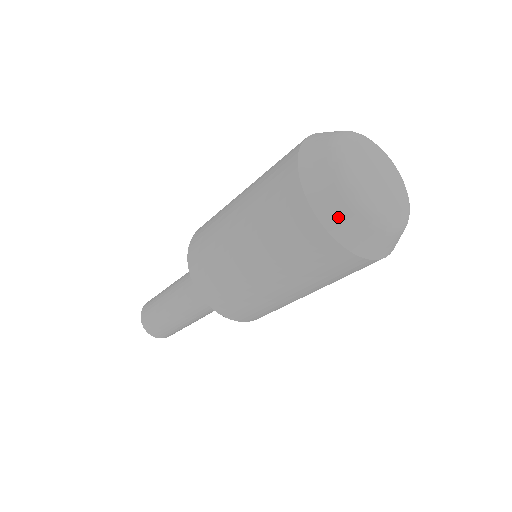
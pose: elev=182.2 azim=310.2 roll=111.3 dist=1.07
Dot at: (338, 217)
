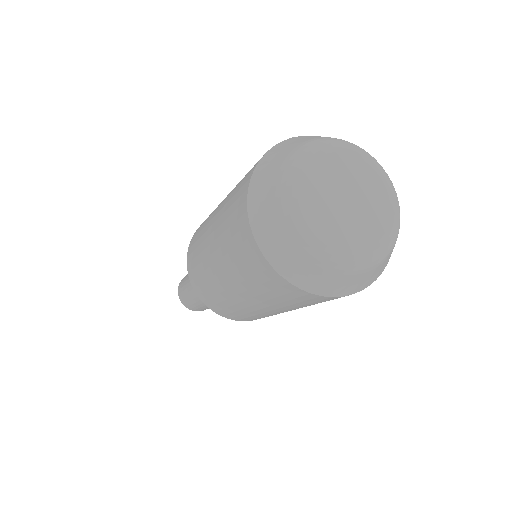
Dot at: (326, 283)
